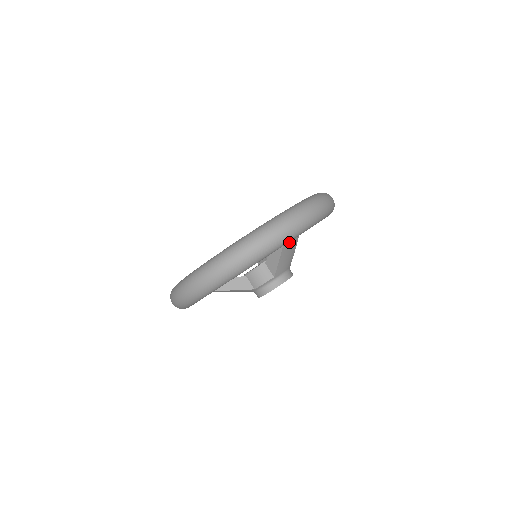
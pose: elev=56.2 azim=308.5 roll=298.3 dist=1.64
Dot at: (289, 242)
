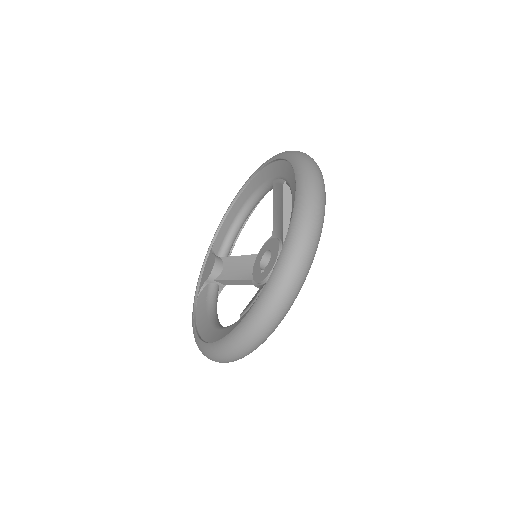
Dot at: occluded
